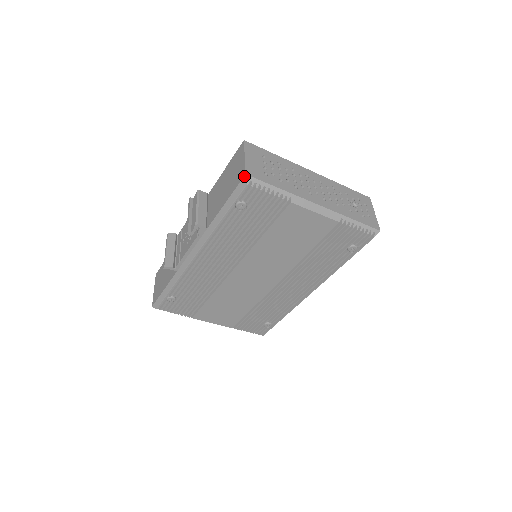
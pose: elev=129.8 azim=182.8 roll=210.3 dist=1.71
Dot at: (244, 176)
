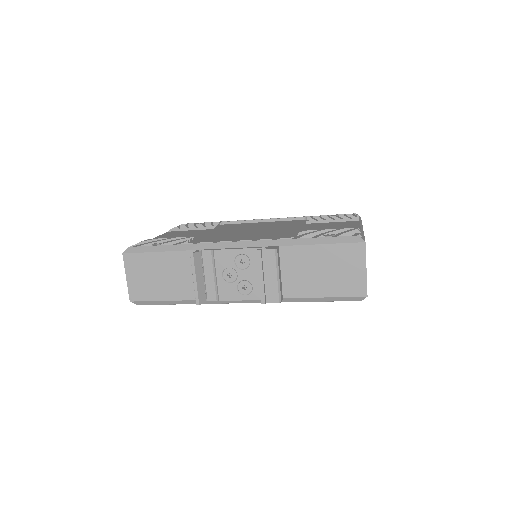
Dot at: (365, 297)
